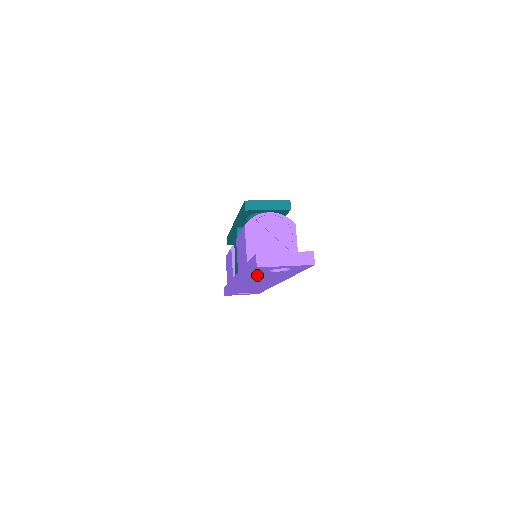
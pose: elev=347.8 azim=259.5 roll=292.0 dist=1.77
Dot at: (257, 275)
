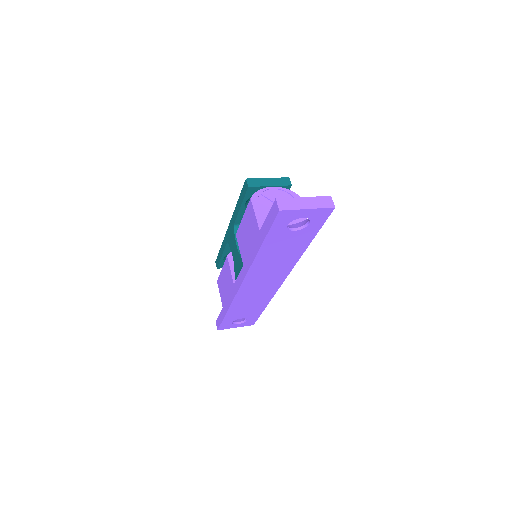
Dot at: (271, 244)
